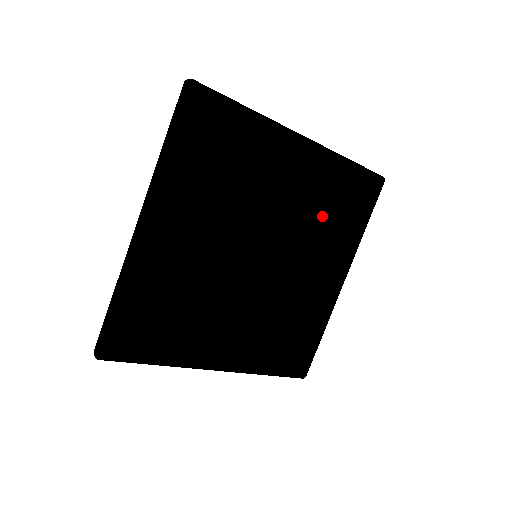
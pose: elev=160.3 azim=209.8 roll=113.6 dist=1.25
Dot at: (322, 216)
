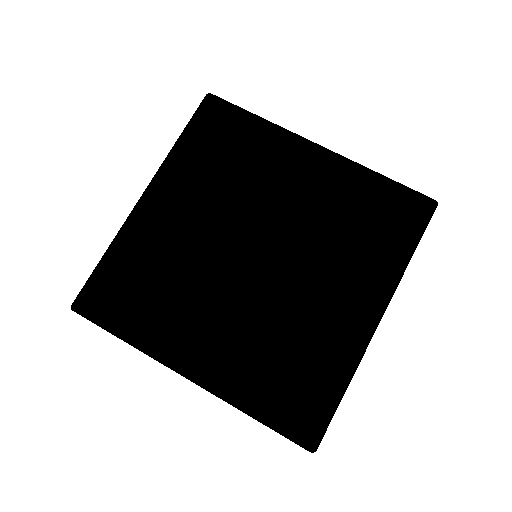
Dot at: (345, 231)
